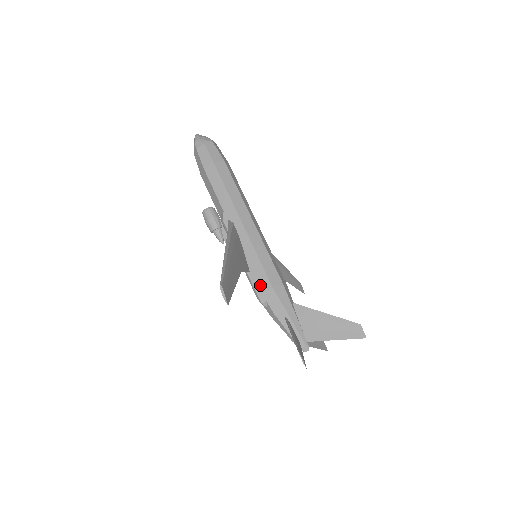
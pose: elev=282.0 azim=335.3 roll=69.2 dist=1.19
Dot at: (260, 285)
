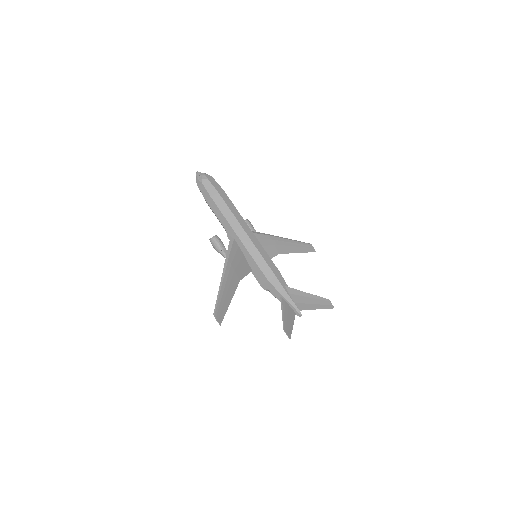
Dot at: (260, 279)
